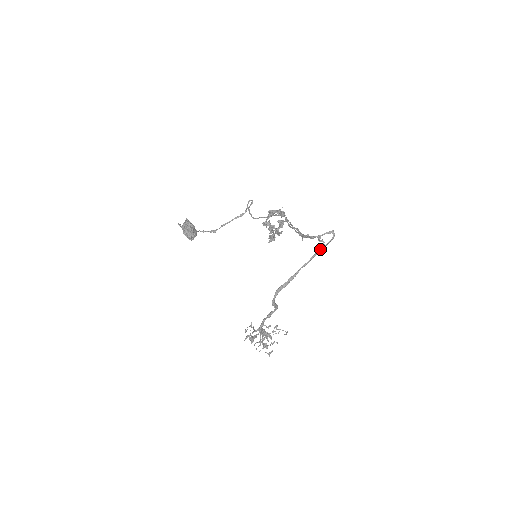
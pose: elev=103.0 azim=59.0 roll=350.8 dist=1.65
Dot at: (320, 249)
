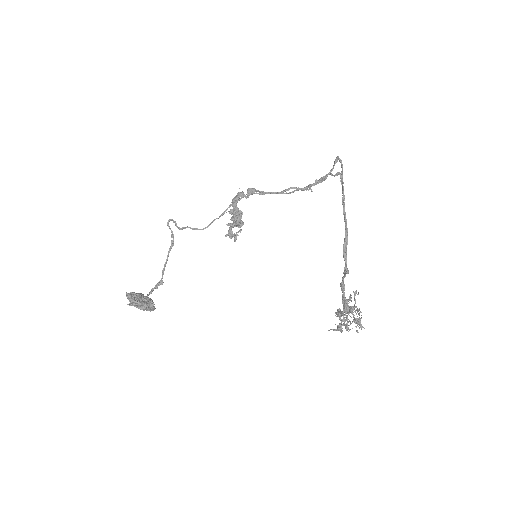
Dot at: (343, 182)
